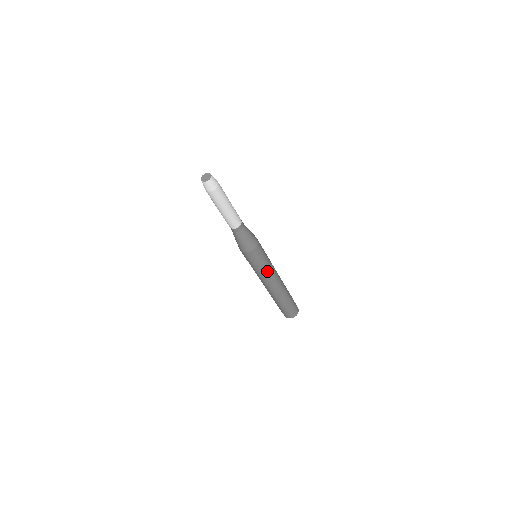
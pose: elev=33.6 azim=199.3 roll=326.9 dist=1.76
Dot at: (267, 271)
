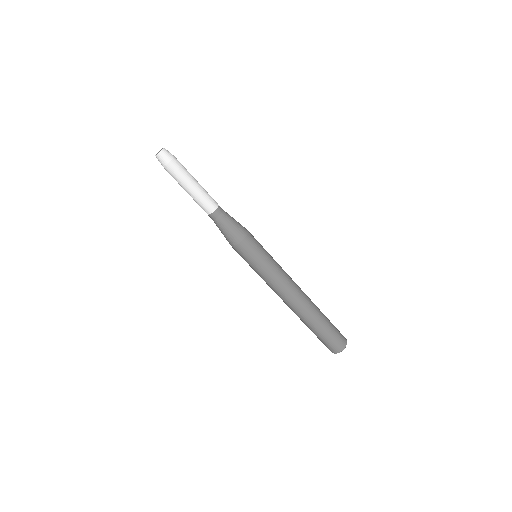
Dot at: (275, 271)
